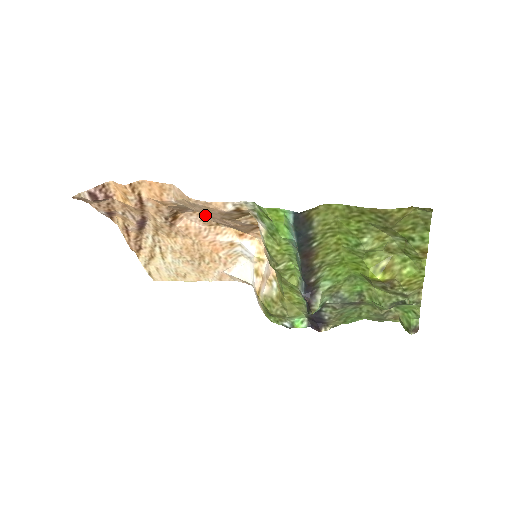
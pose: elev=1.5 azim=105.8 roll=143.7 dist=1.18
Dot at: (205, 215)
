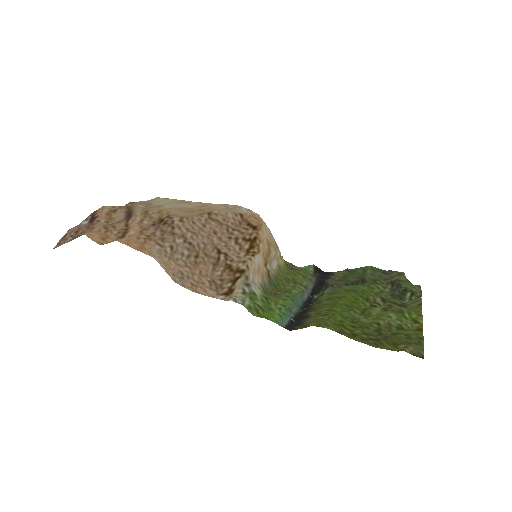
Dot at: (194, 220)
